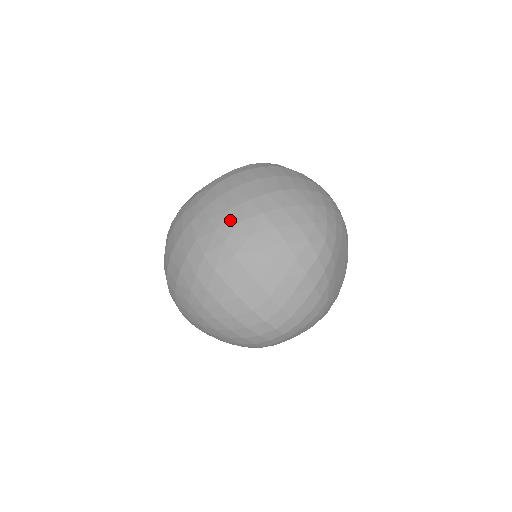
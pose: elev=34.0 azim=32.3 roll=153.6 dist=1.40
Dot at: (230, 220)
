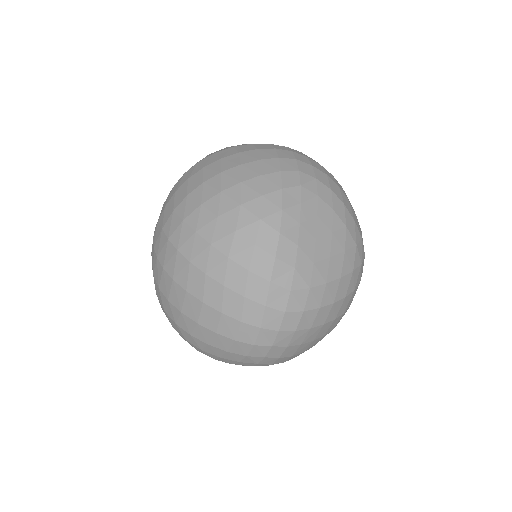
Dot at: (162, 242)
